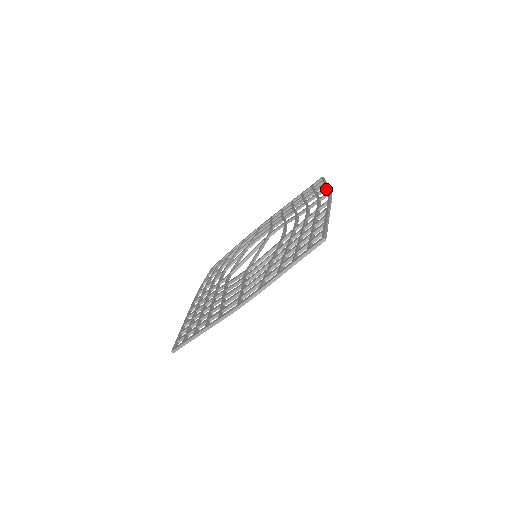
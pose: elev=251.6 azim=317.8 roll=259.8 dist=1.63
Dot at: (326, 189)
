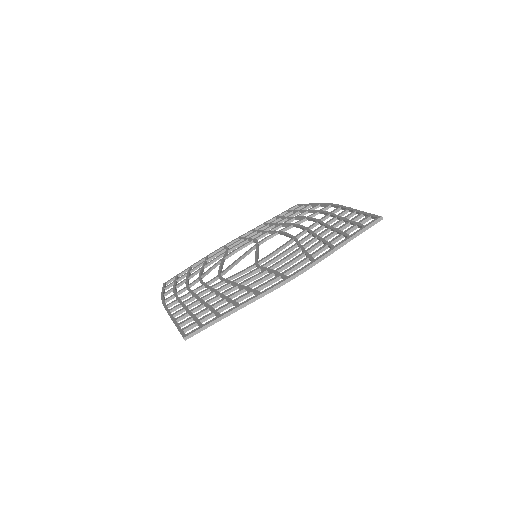
Dot at: (319, 206)
